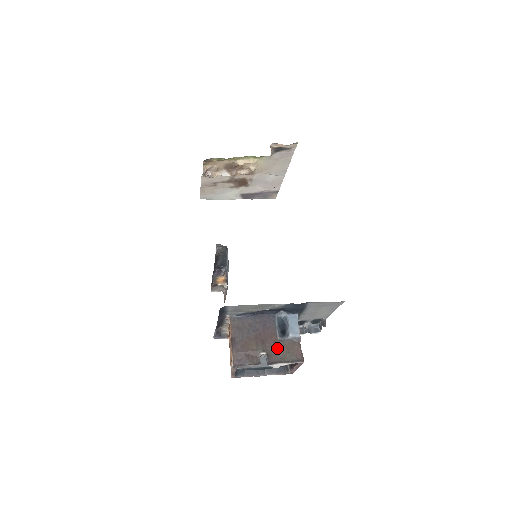
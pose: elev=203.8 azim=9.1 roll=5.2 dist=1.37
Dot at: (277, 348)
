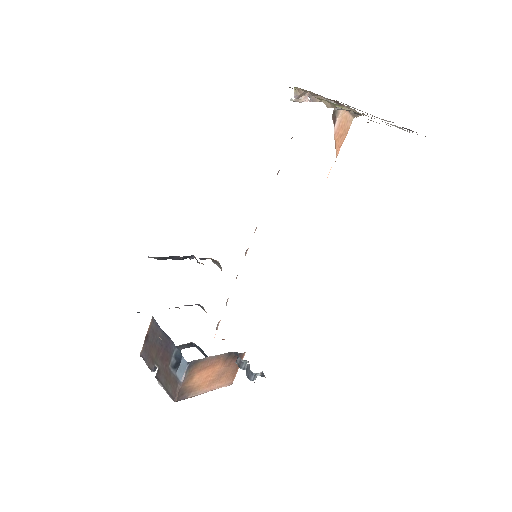
Dot at: (165, 372)
